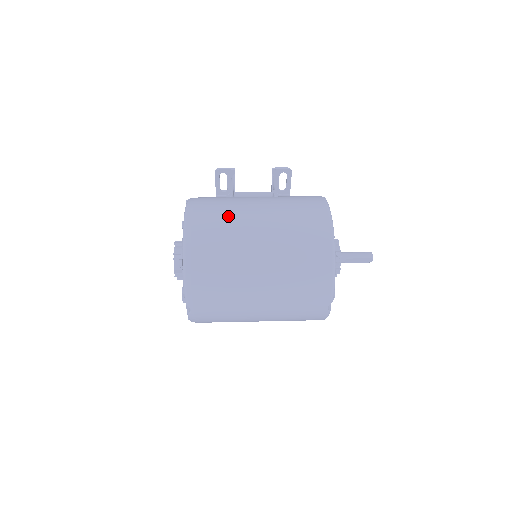
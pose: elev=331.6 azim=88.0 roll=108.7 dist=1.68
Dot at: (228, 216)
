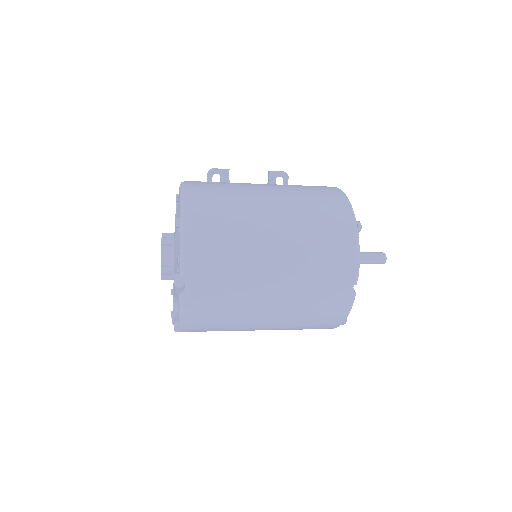
Dot at: (231, 185)
